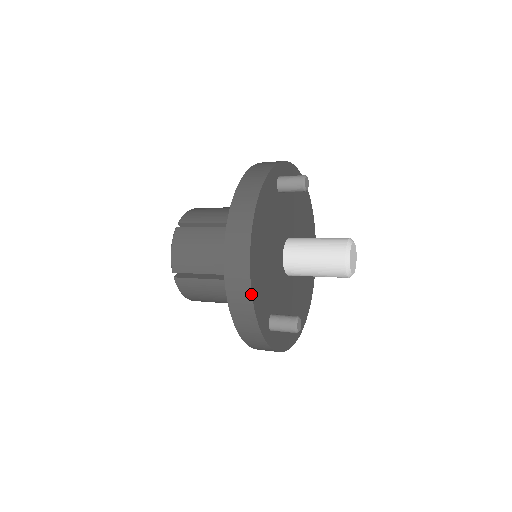
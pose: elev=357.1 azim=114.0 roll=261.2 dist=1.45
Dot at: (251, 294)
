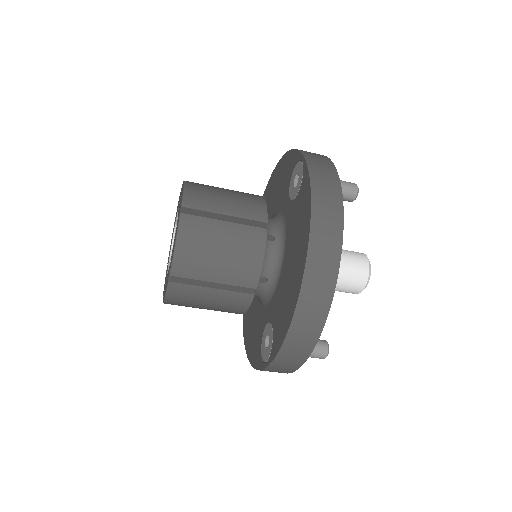
Dot at: (322, 330)
